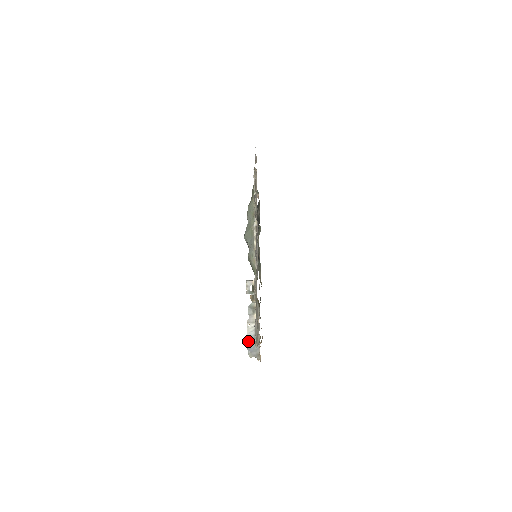
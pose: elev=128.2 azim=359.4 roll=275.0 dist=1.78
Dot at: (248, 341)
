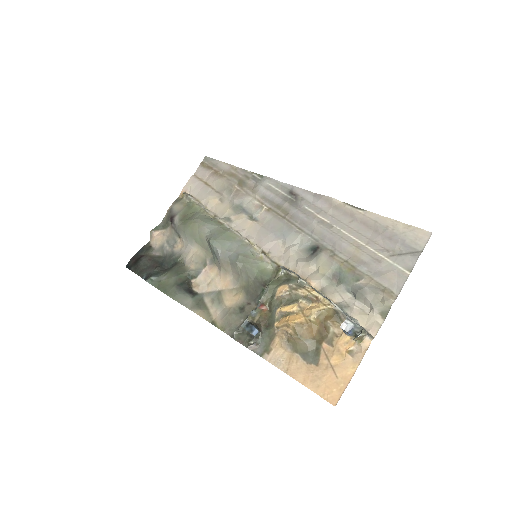
Dot at: occluded
